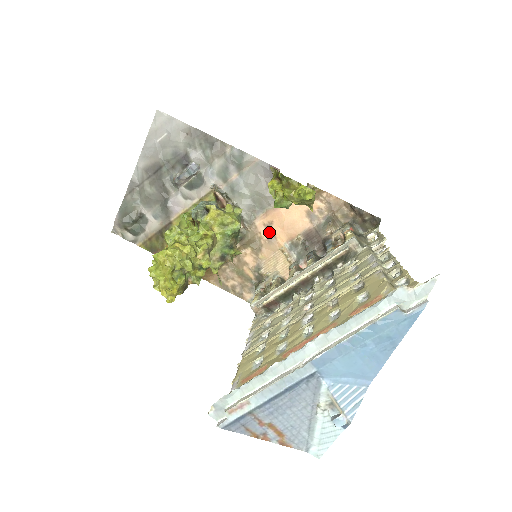
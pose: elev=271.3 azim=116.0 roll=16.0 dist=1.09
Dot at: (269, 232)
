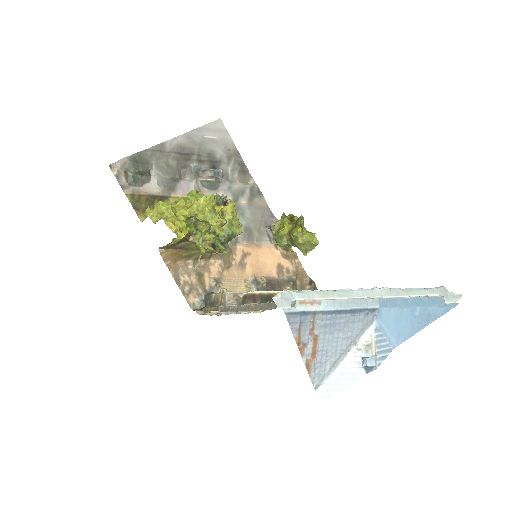
Dot at: (243, 259)
